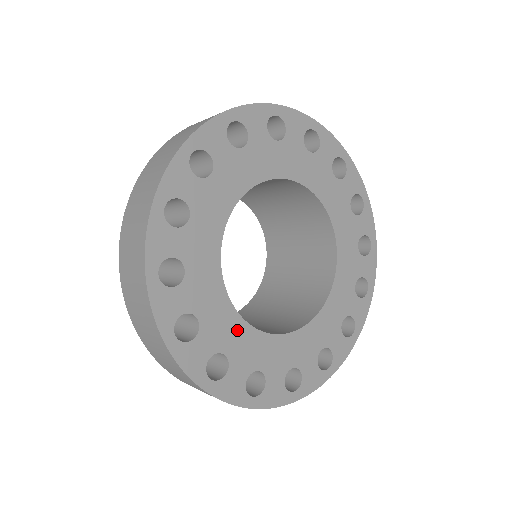
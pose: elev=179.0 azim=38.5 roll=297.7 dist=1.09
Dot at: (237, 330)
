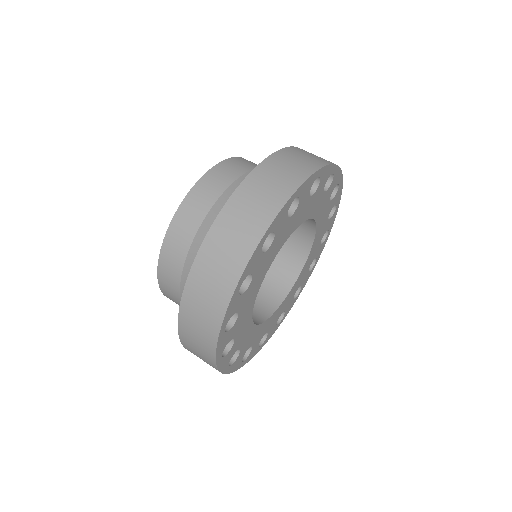
Dot at: (281, 308)
